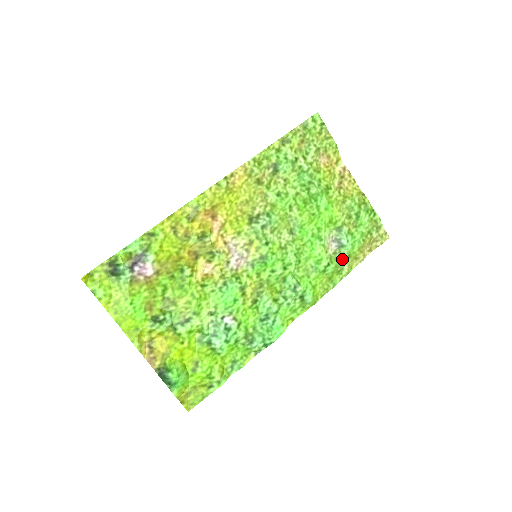
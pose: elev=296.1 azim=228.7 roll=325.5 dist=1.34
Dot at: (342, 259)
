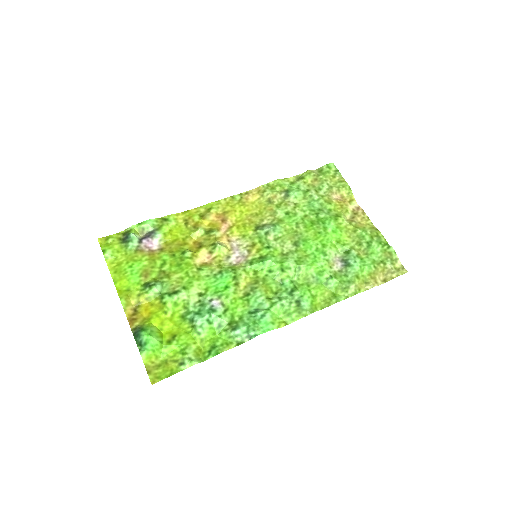
Dot at: (348, 278)
